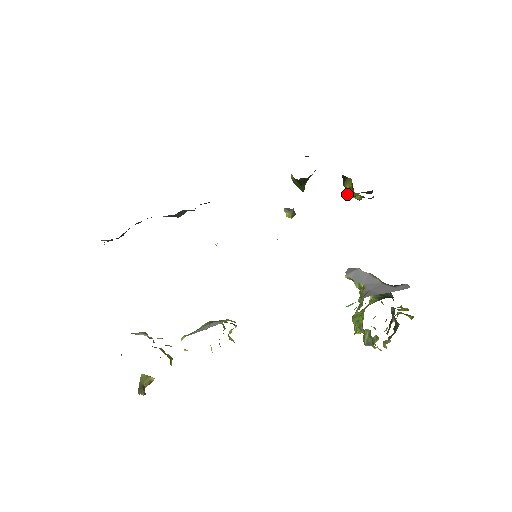
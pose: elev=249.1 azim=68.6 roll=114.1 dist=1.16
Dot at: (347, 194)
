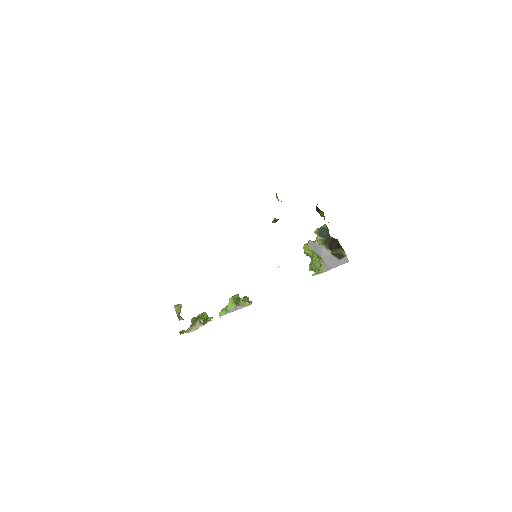
Dot at: occluded
